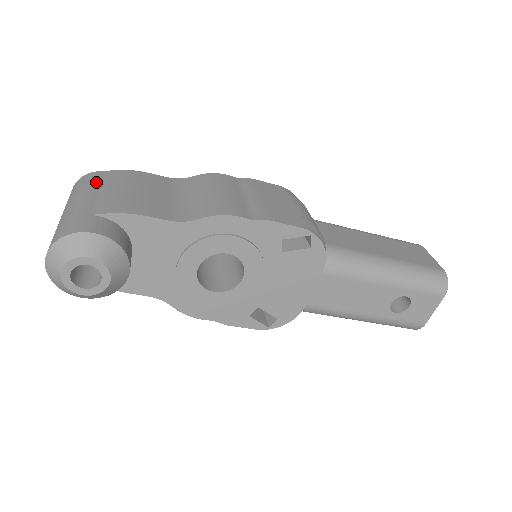
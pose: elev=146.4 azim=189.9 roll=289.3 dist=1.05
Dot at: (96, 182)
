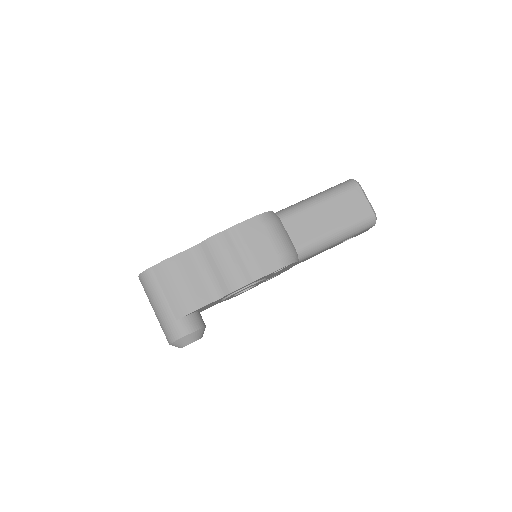
Dot at: (156, 283)
